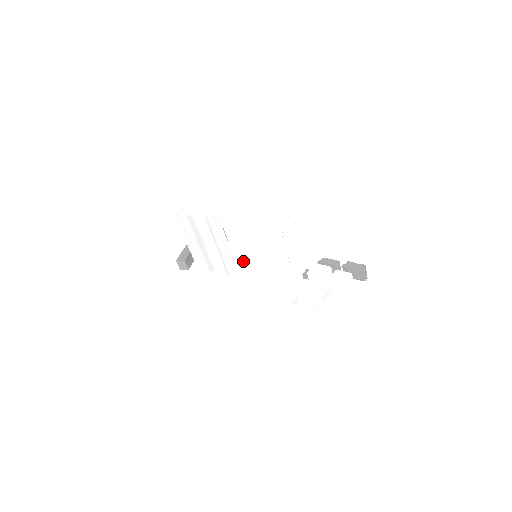
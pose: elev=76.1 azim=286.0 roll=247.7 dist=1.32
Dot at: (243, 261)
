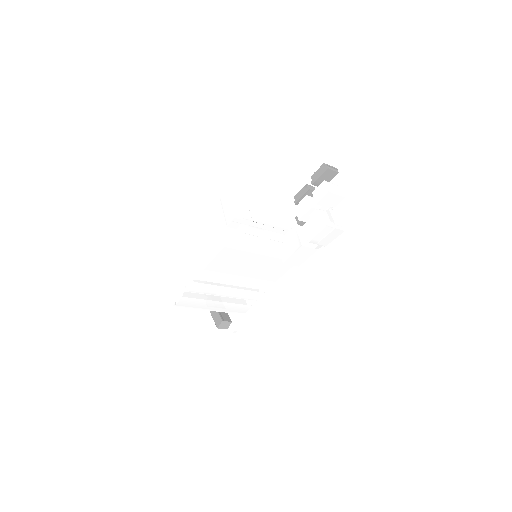
Dot at: (253, 271)
